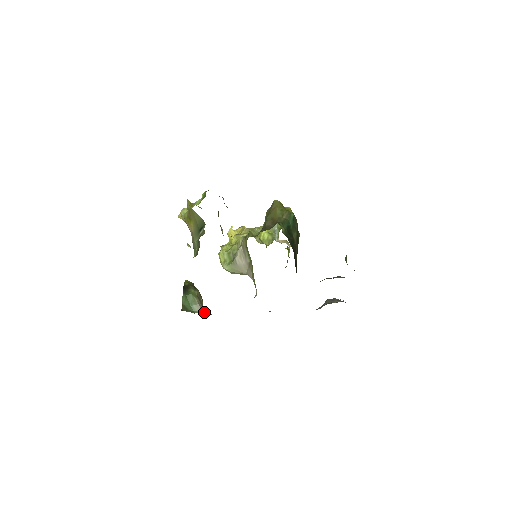
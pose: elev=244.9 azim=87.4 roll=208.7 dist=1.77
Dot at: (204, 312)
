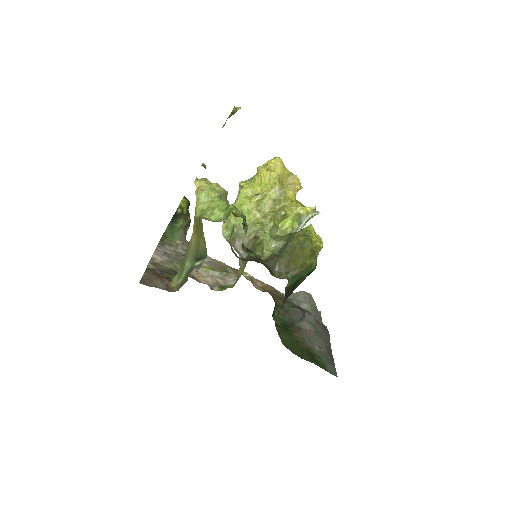
Dot at: (184, 243)
